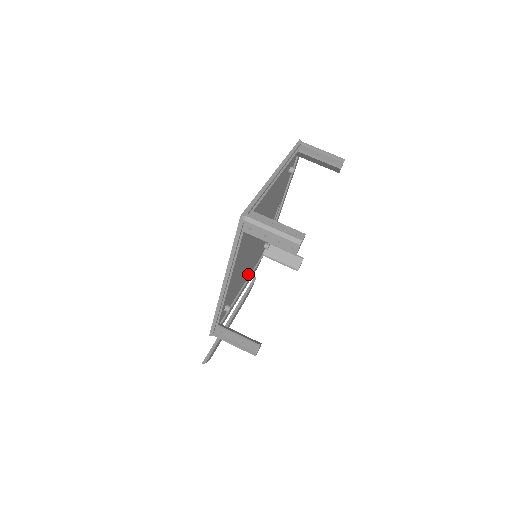
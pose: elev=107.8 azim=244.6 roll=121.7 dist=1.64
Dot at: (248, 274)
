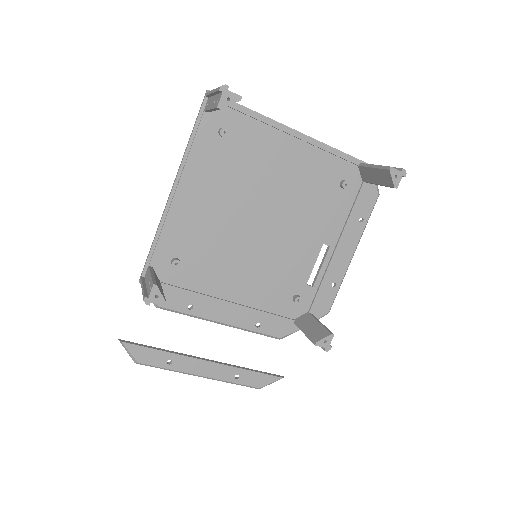
Dot at: (246, 296)
